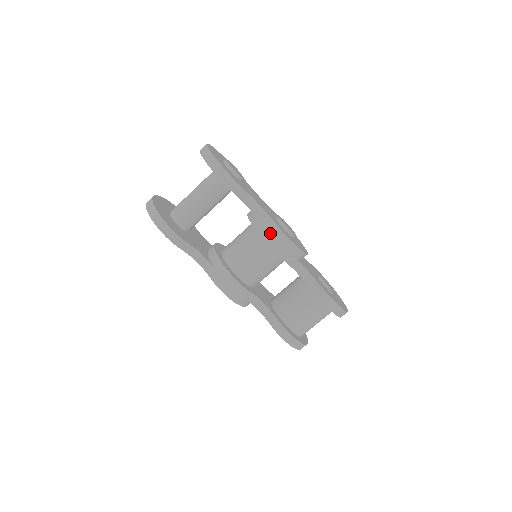
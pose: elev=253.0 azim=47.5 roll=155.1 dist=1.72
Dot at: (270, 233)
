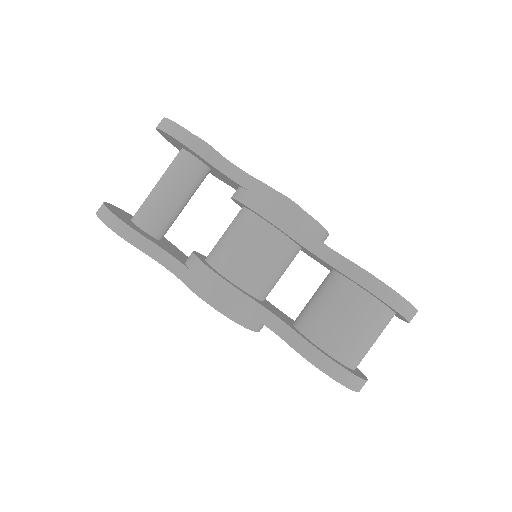
Dot at: (257, 196)
